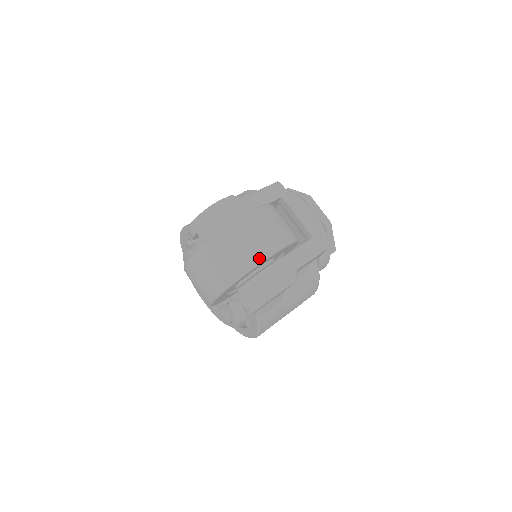
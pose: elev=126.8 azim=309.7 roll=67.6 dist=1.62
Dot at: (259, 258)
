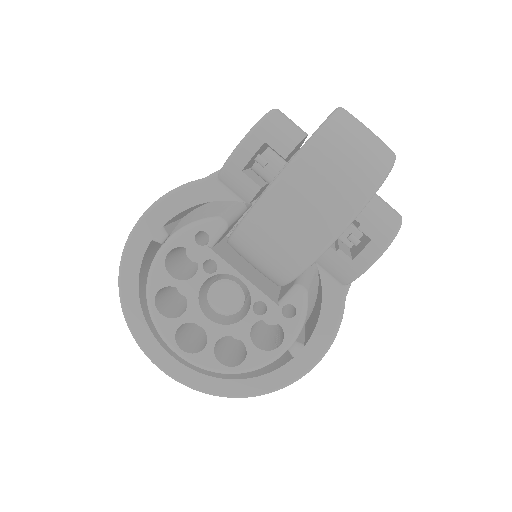
Dot at: occluded
